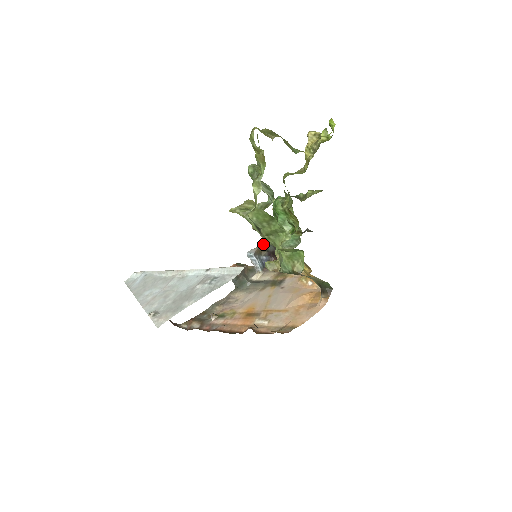
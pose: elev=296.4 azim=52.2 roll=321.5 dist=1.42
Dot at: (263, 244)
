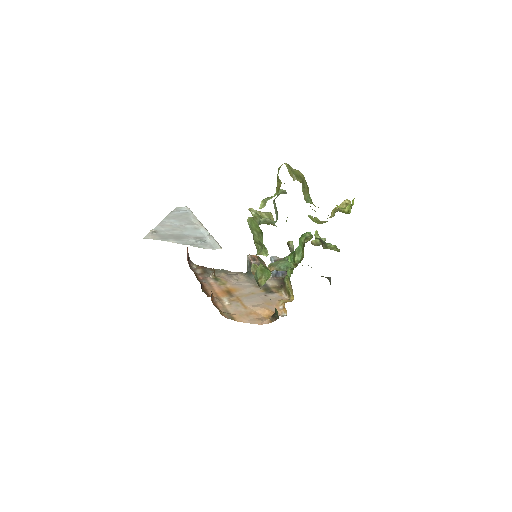
Dot at: (286, 259)
